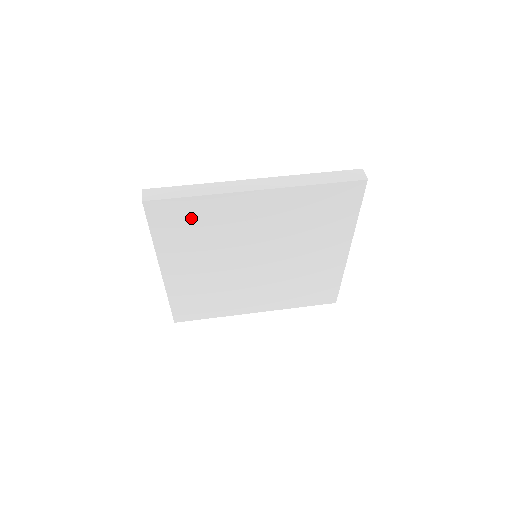
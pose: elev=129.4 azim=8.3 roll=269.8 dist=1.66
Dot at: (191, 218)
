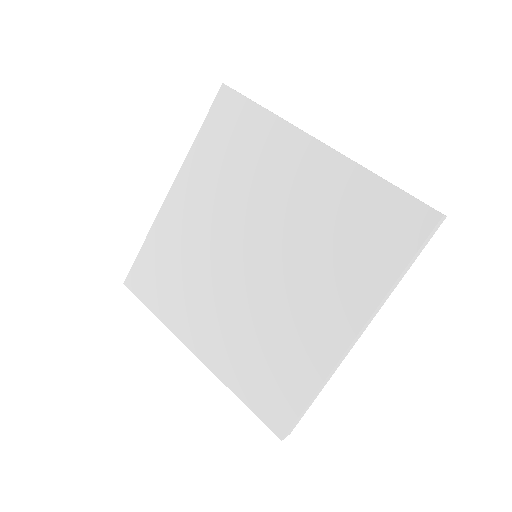
Dot at: (241, 135)
